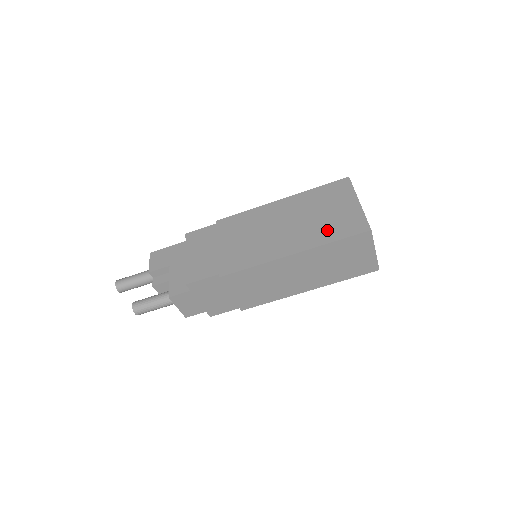
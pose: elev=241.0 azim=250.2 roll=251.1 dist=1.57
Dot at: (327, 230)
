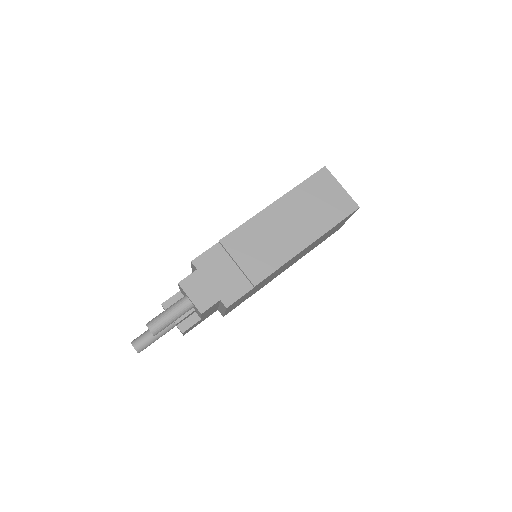
Dot at: occluded
